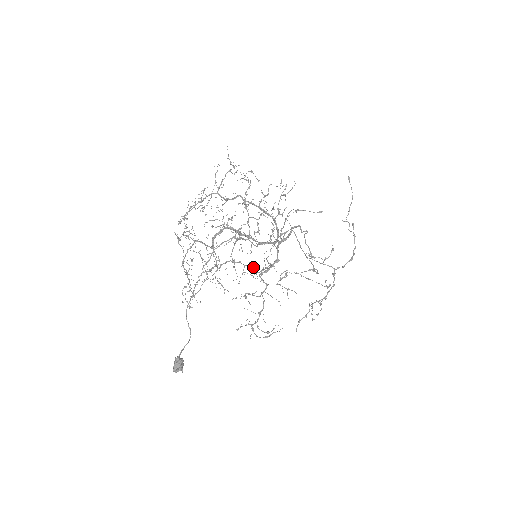
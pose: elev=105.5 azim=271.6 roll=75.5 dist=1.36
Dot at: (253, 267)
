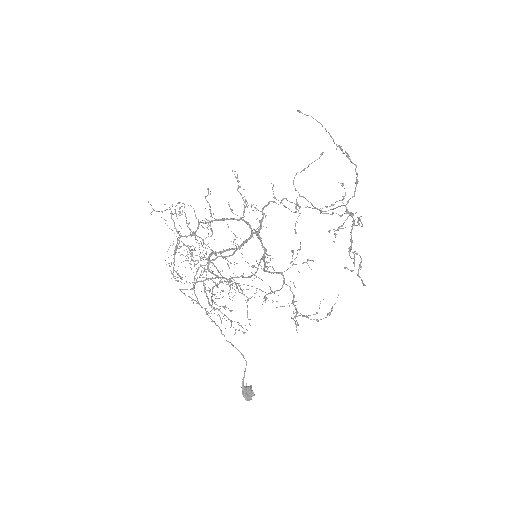
Dot at: occluded
